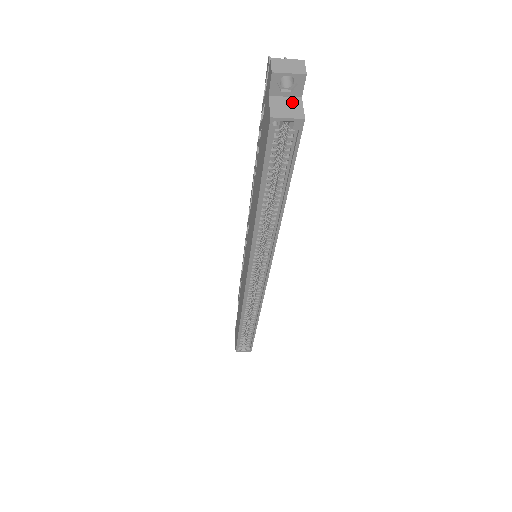
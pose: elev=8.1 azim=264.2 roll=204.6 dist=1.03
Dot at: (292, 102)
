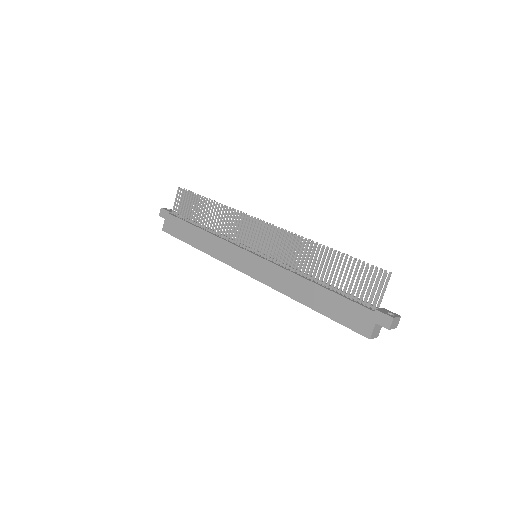
Dot at: (380, 326)
